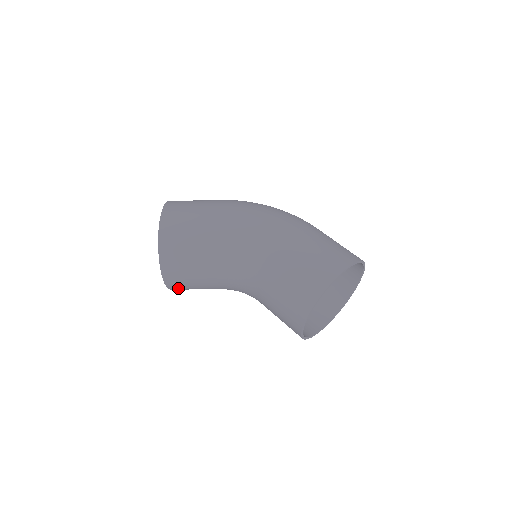
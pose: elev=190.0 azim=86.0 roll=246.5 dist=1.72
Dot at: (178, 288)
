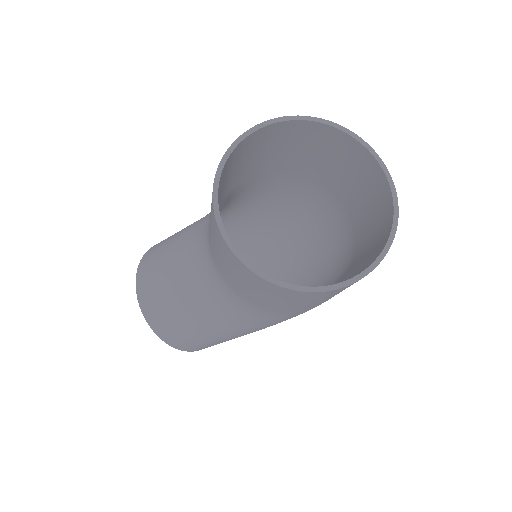
Dot at: (152, 310)
